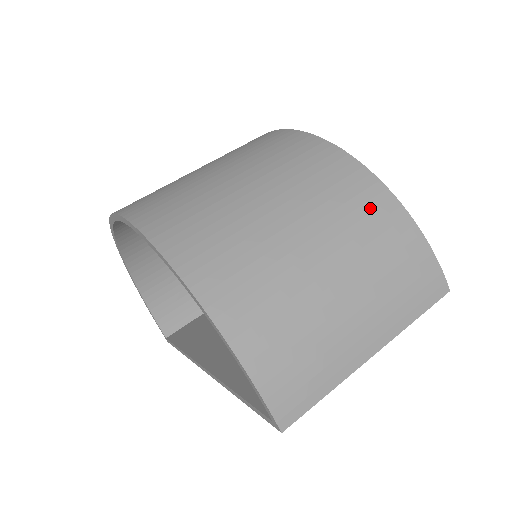
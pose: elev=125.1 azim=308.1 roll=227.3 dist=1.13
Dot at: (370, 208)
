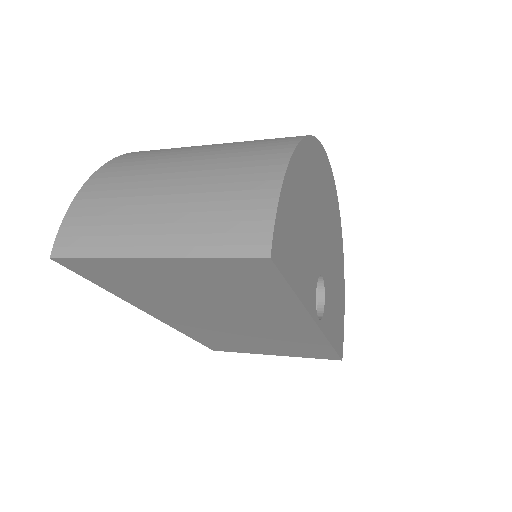
Dot at: (259, 158)
